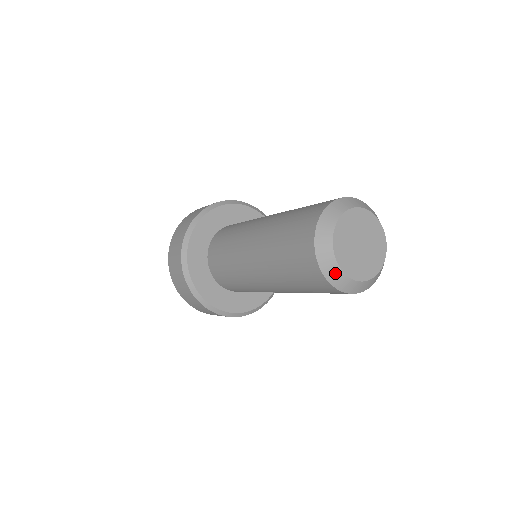
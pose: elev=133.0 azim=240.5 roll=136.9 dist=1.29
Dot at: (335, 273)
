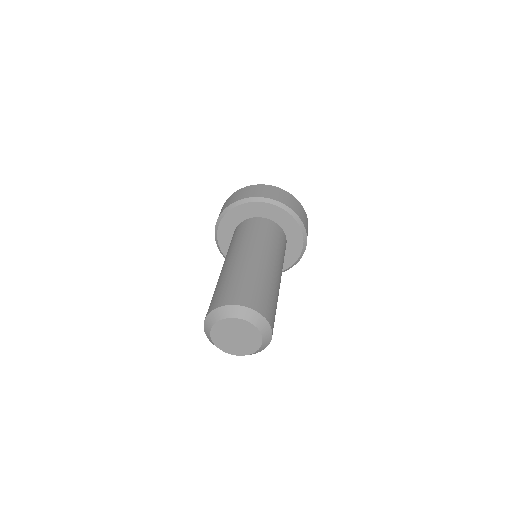
Dot at: (223, 351)
